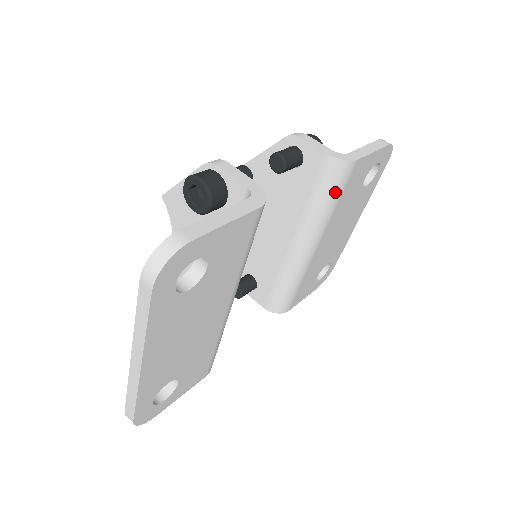
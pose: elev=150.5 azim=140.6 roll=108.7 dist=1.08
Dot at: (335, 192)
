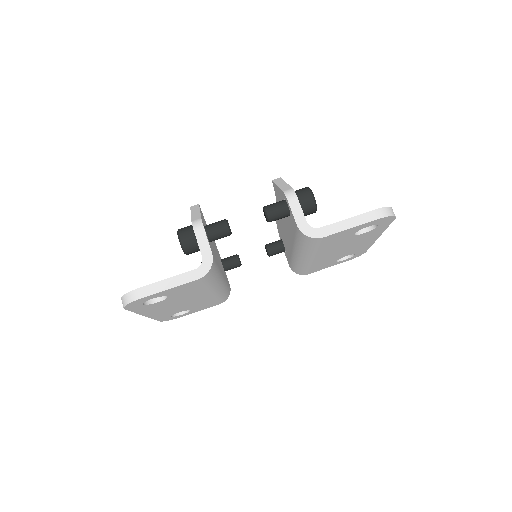
Dot at: (310, 246)
